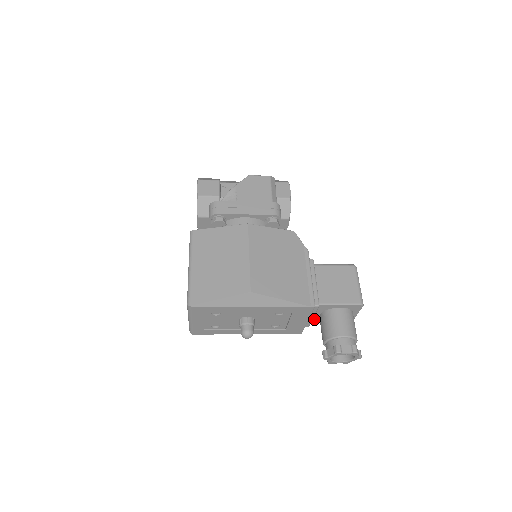
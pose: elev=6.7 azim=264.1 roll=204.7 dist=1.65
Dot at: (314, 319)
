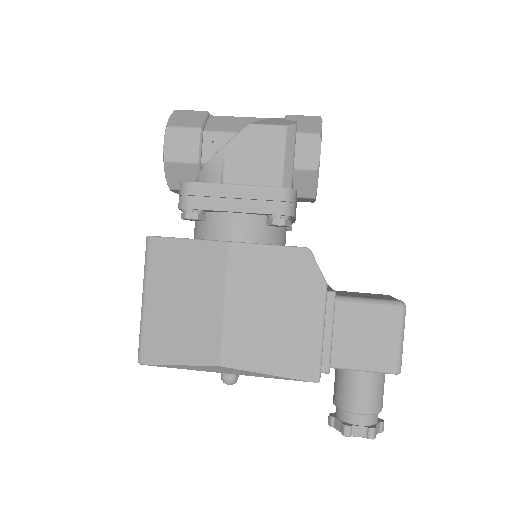
Dot at: occluded
